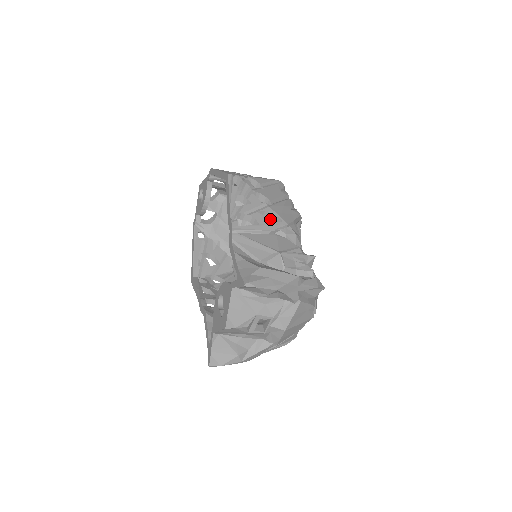
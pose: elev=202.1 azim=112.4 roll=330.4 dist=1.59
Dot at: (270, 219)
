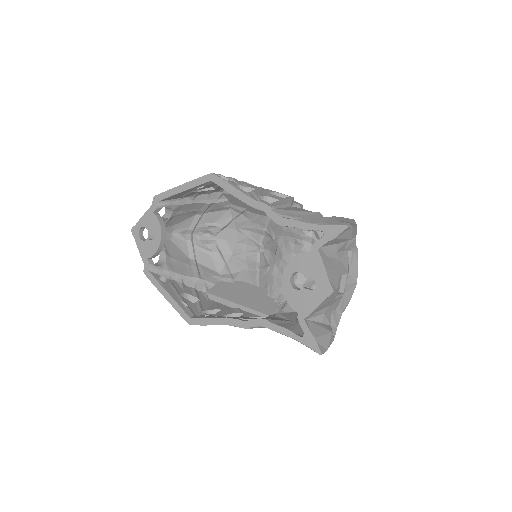
Dot at: (217, 238)
